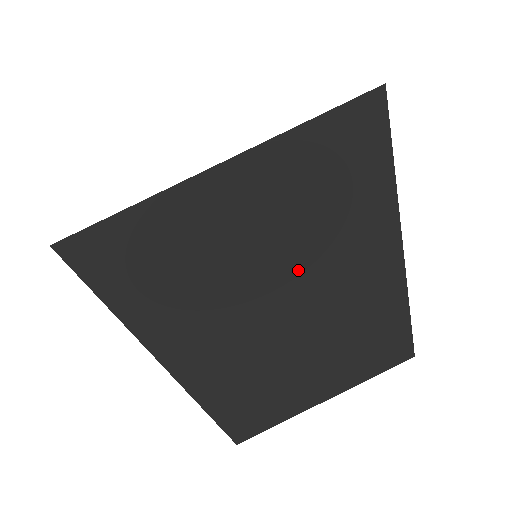
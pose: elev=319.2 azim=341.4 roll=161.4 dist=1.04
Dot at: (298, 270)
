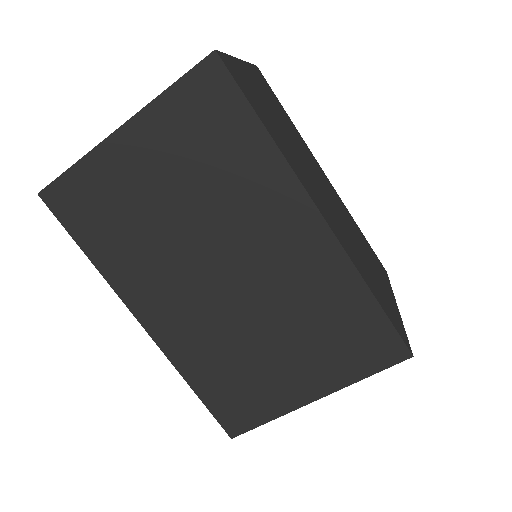
Dot at: (212, 221)
